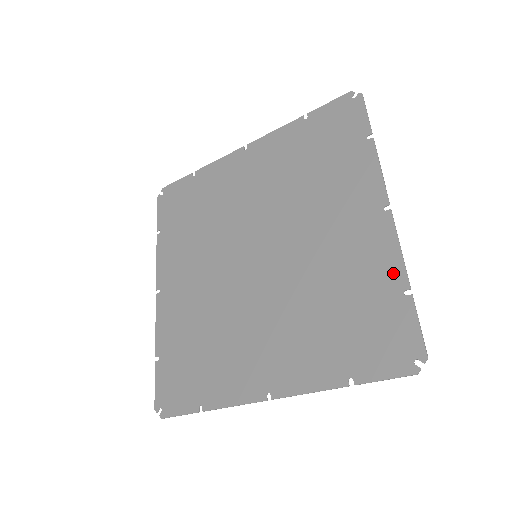
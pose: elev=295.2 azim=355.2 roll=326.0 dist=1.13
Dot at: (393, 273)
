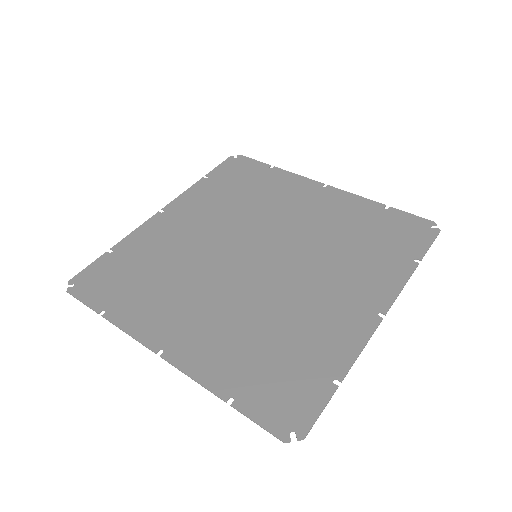
Dot at: (340, 359)
